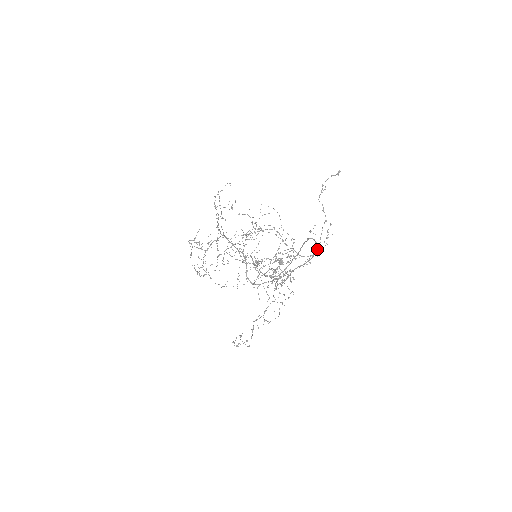
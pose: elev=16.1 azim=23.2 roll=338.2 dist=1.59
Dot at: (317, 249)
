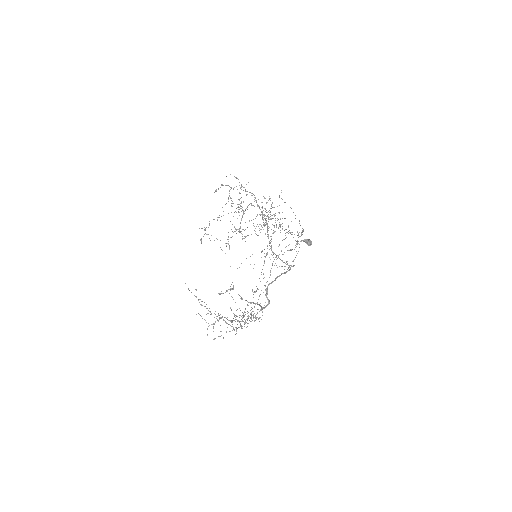
Dot at: (265, 306)
